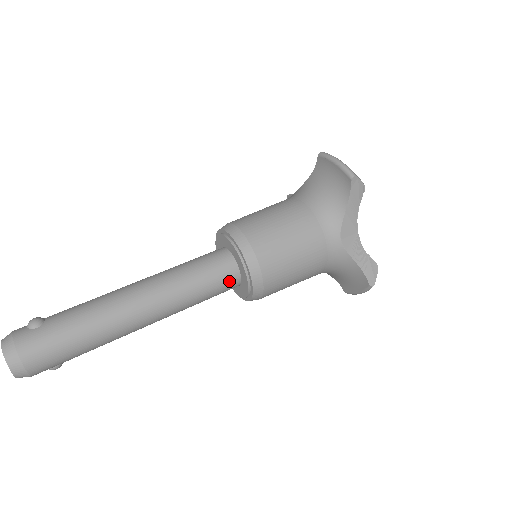
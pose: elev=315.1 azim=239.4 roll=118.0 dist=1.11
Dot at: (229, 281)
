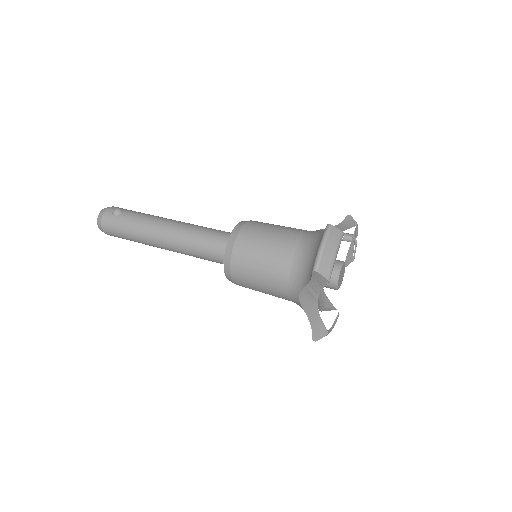
Dot at: (221, 262)
